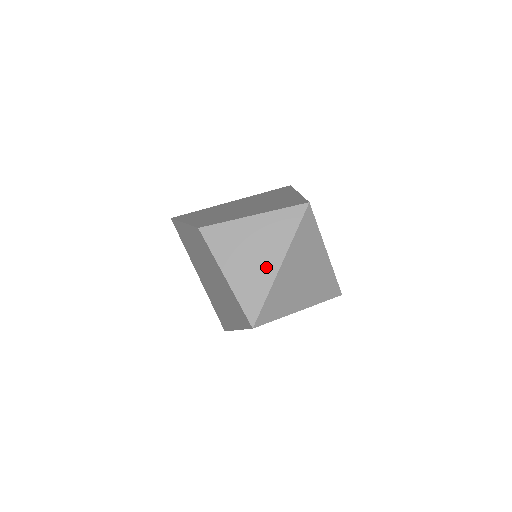
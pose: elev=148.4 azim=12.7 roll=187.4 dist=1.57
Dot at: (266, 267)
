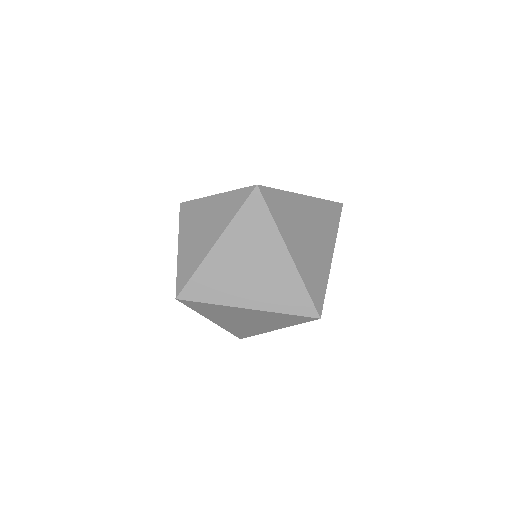
Dot at: (205, 243)
